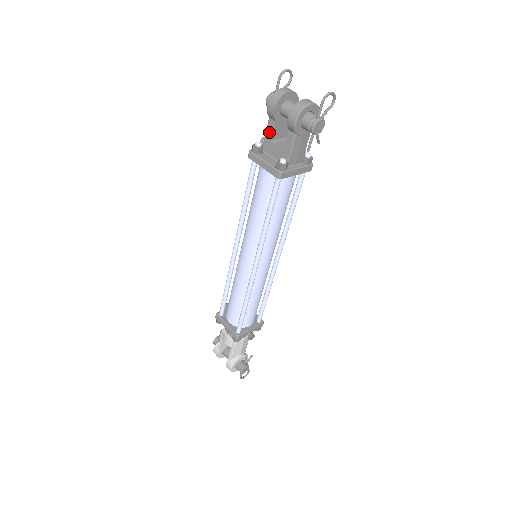
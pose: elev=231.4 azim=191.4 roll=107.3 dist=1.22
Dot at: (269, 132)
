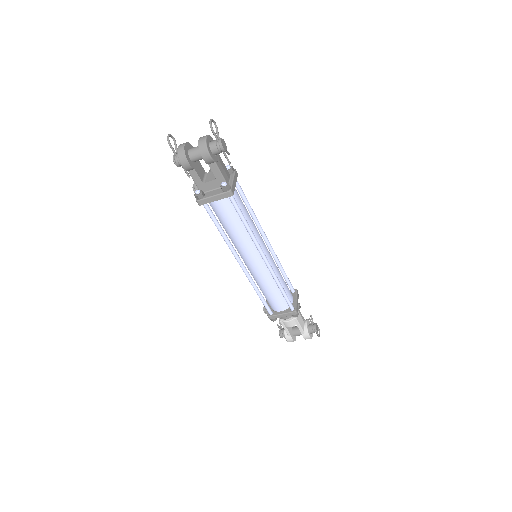
Dot at: (196, 179)
